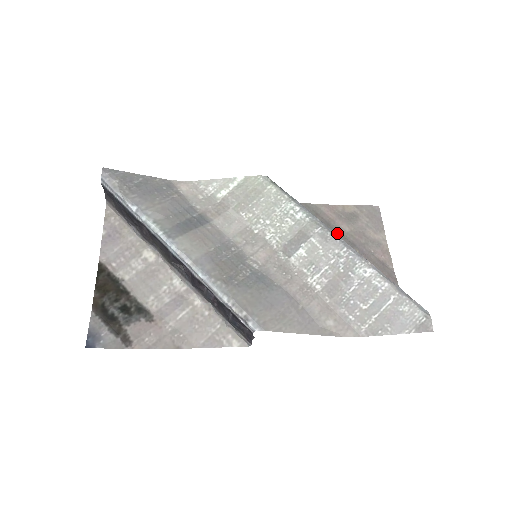
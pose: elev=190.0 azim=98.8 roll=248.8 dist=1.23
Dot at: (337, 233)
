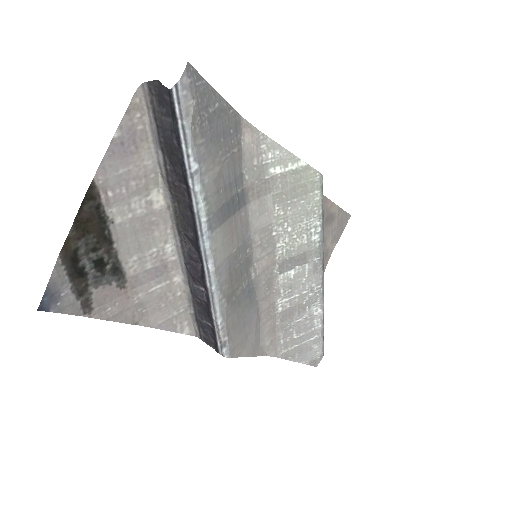
Dot at: occluded
